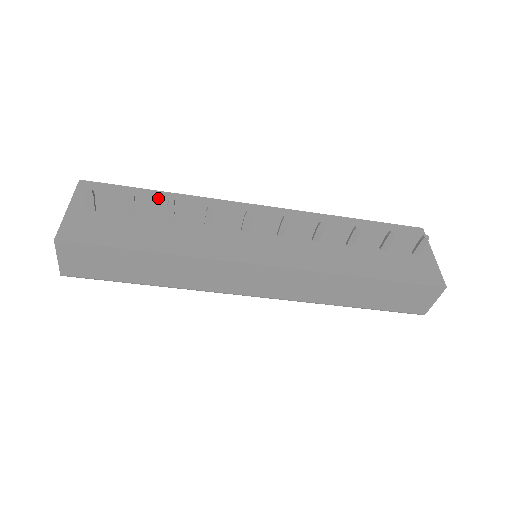
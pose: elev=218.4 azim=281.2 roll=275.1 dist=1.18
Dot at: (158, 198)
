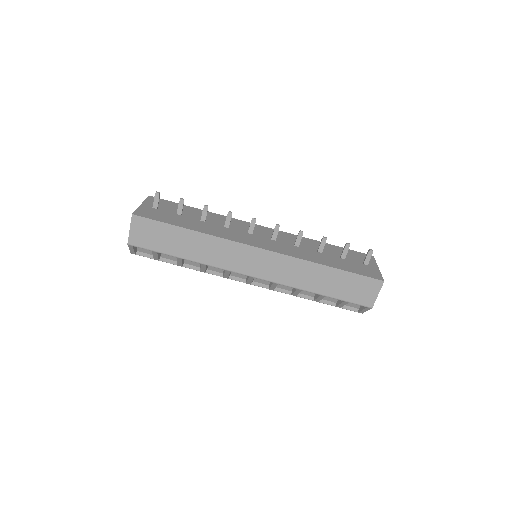
Dot at: (197, 211)
